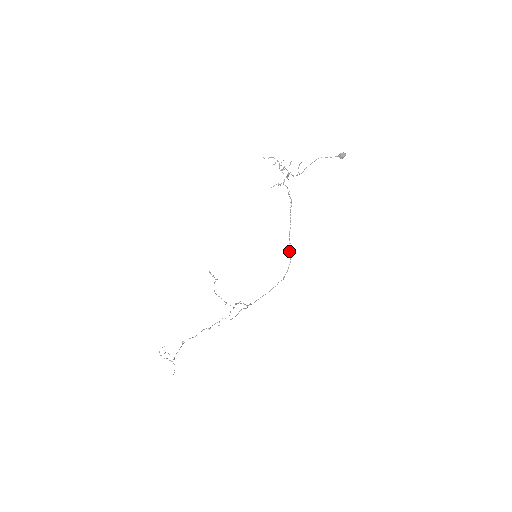
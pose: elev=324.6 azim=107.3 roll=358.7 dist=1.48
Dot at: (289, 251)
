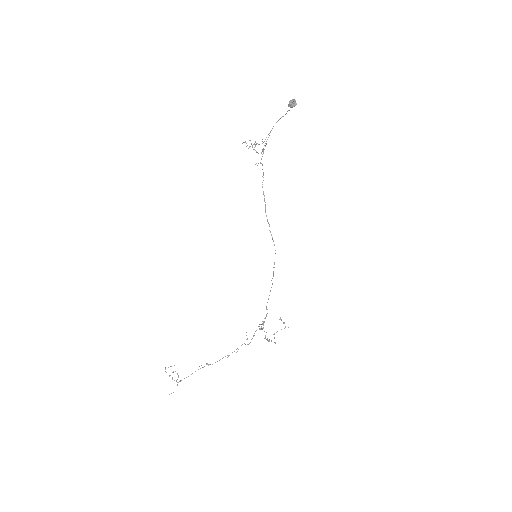
Dot at: (271, 235)
